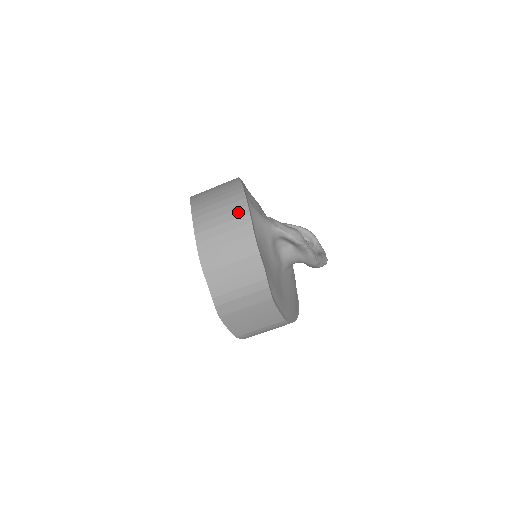
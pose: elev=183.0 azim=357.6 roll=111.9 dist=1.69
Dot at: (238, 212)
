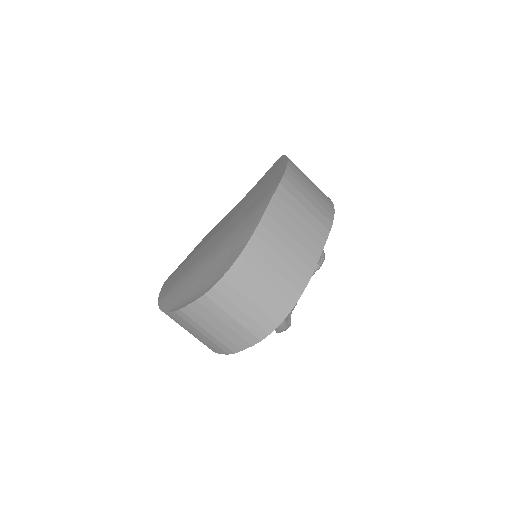
Dot at: (256, 328)
